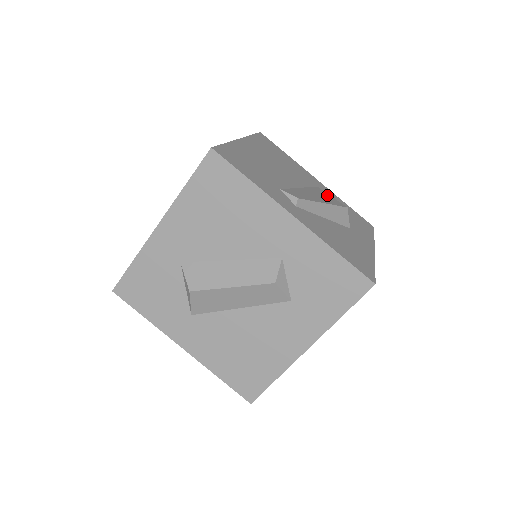
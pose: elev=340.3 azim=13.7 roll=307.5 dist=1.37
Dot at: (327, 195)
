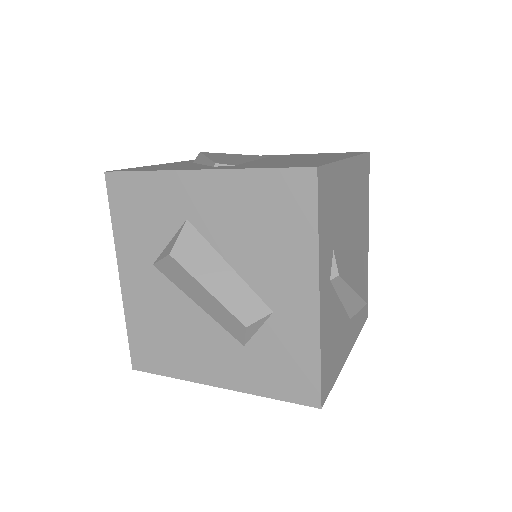
Dot at: (363, 272)
